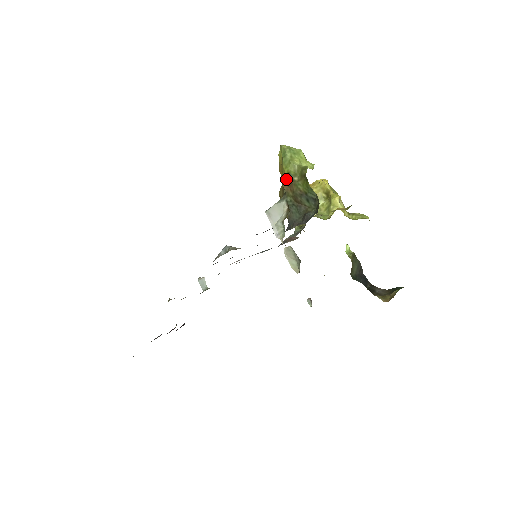
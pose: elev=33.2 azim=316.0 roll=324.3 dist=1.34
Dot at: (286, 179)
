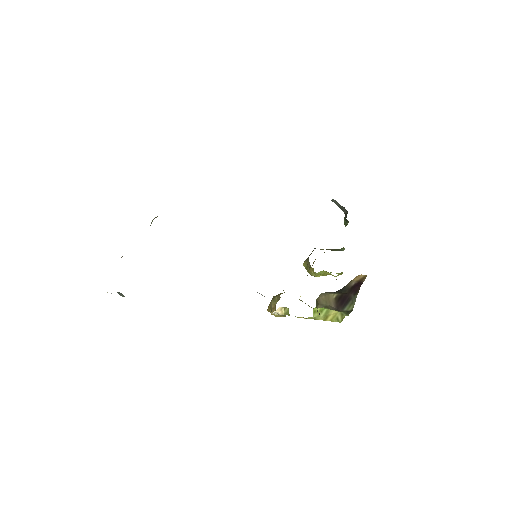
Dot at: occluded
